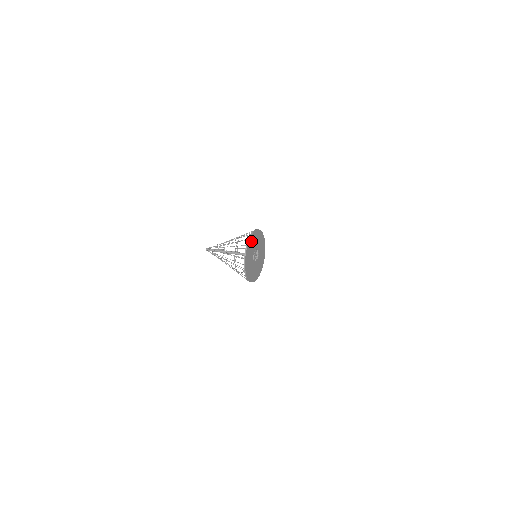
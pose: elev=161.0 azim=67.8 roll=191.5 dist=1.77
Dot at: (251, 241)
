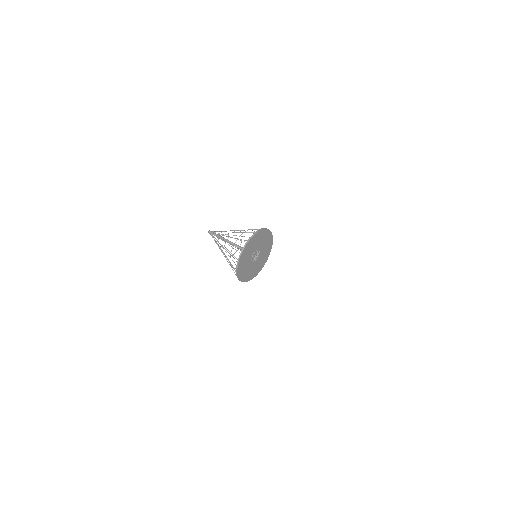
Dot at: (256, 237)
